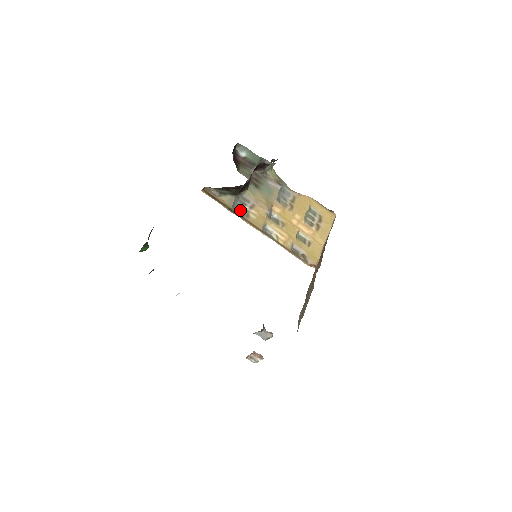
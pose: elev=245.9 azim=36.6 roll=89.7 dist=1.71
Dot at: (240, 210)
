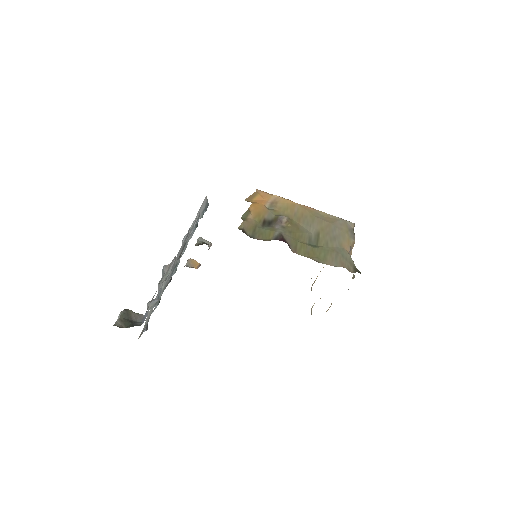
Dot at: occluded
